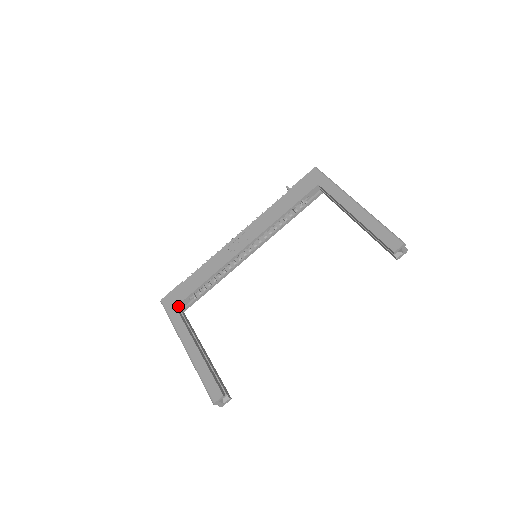
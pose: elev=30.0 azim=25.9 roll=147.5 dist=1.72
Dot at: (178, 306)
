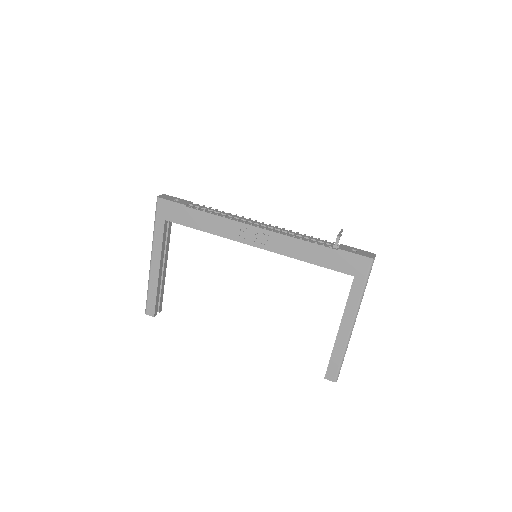
Dot at: (168, 220)
